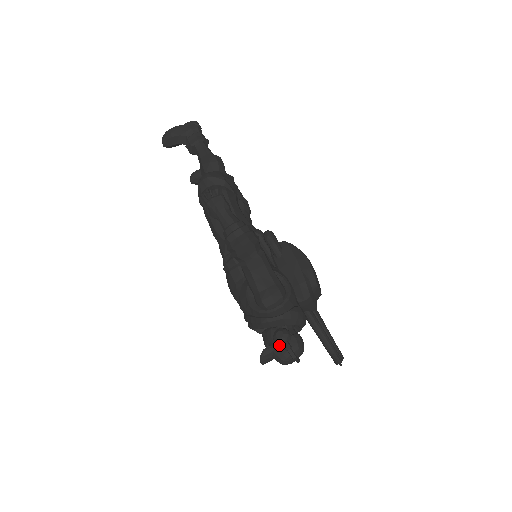
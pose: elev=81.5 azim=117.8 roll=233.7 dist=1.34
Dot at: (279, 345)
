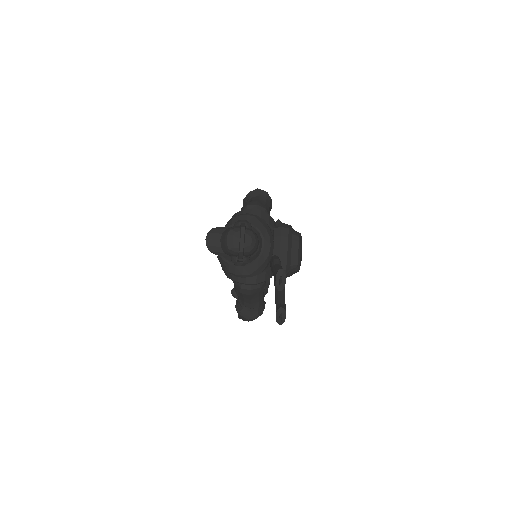
Dot at: occluded
